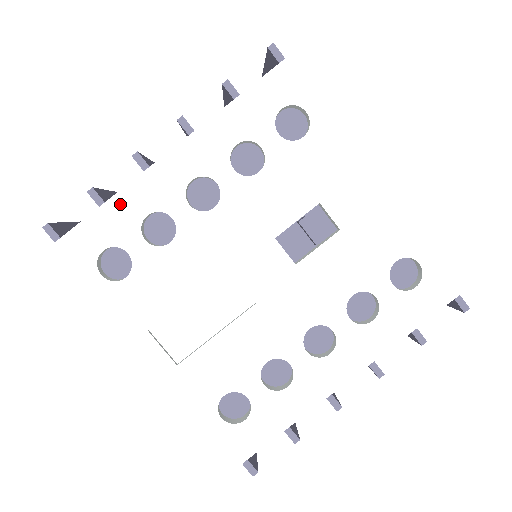
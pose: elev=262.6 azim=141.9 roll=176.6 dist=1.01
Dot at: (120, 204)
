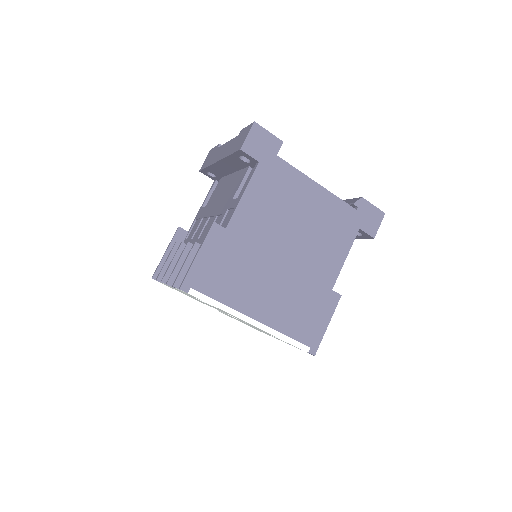
Dot at: occluded
